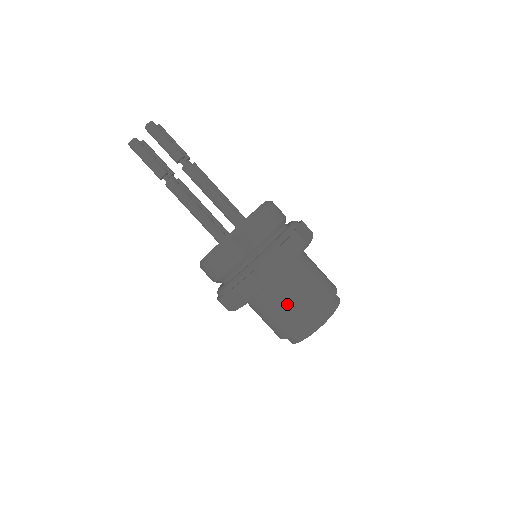
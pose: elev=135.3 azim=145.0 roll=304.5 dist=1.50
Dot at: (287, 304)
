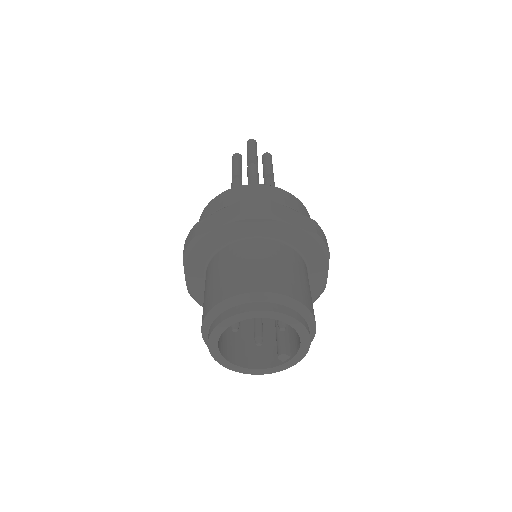
Dot at: (215, 277)
